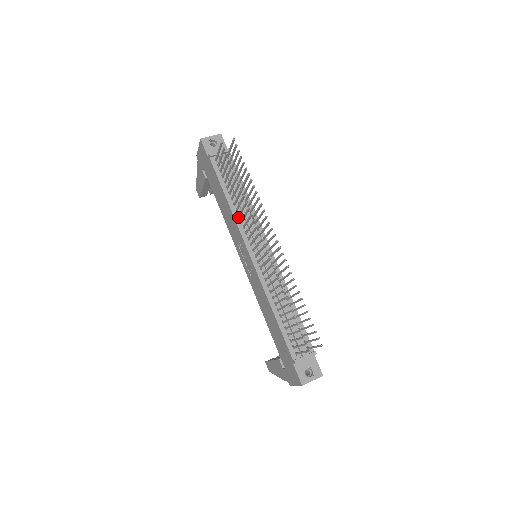
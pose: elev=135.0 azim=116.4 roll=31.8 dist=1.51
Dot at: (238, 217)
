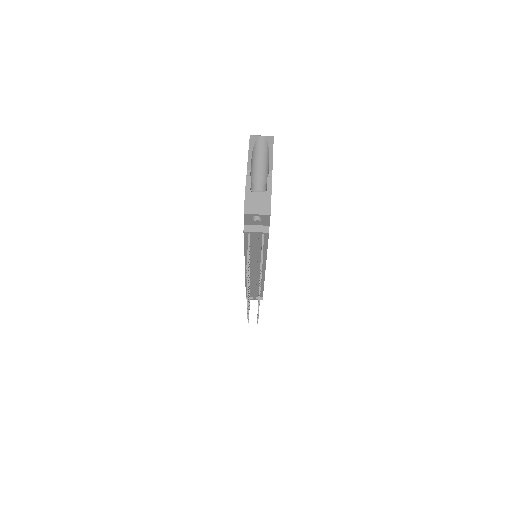
Dot at: occluded
